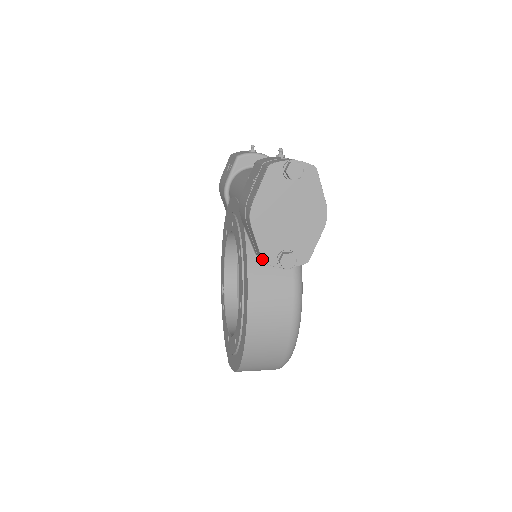
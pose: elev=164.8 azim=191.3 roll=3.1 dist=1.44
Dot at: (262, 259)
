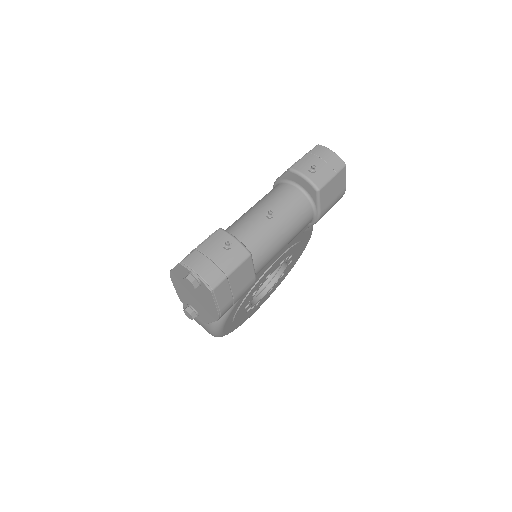
Dot at: (179, 297)
